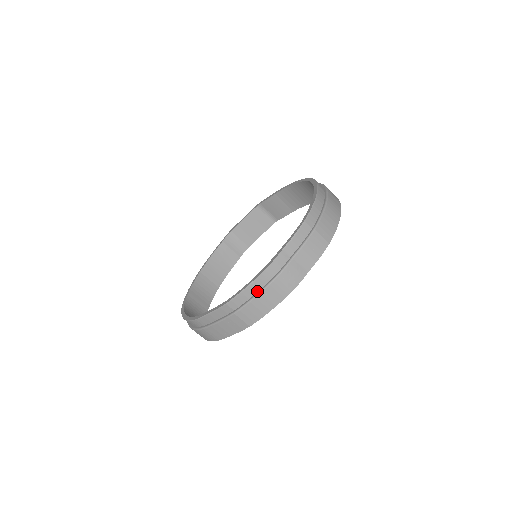
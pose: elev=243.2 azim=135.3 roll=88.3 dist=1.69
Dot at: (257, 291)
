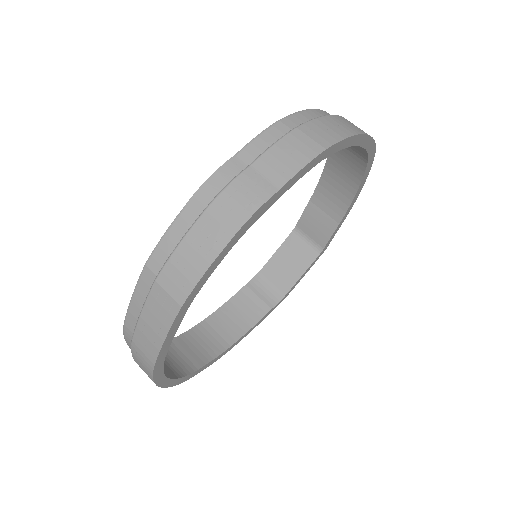
Dot at: (189, 229)
